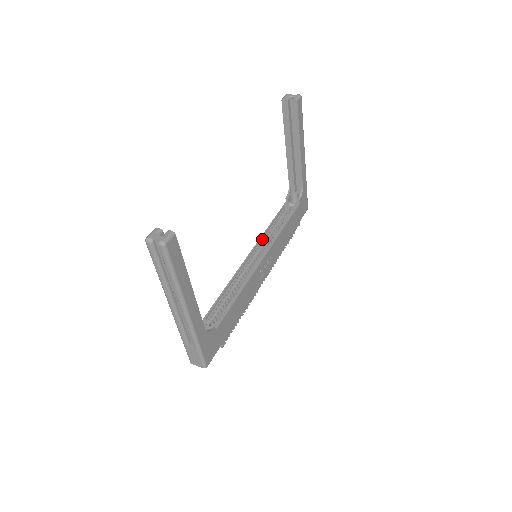
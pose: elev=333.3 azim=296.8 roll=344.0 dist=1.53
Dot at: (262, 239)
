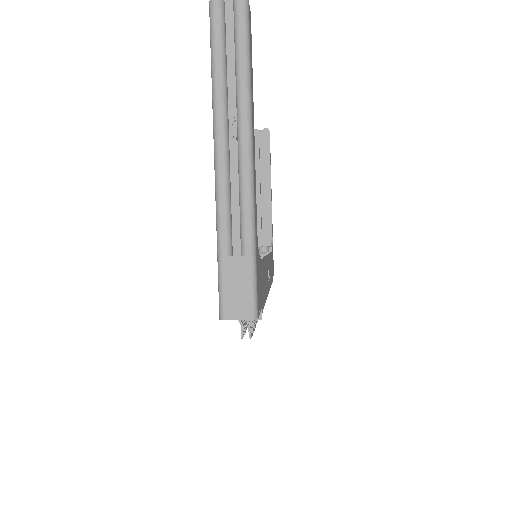
Dot at: occluded
